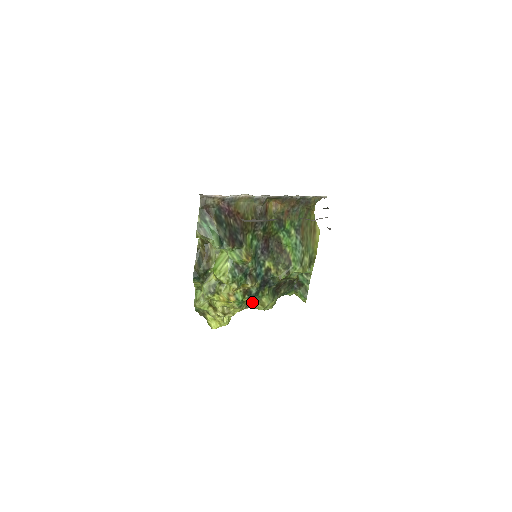
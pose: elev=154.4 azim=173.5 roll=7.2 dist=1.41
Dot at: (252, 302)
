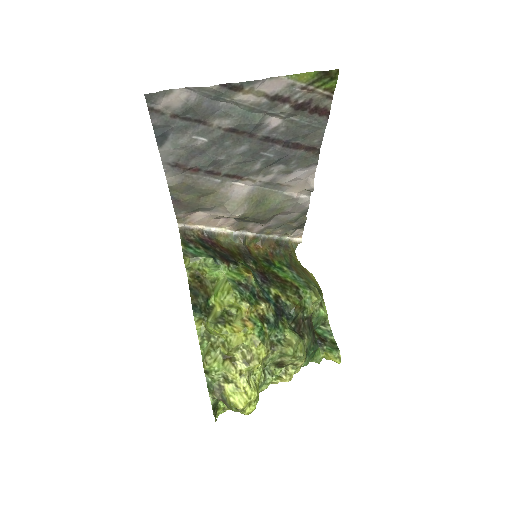
Dot at: (275, 342)
